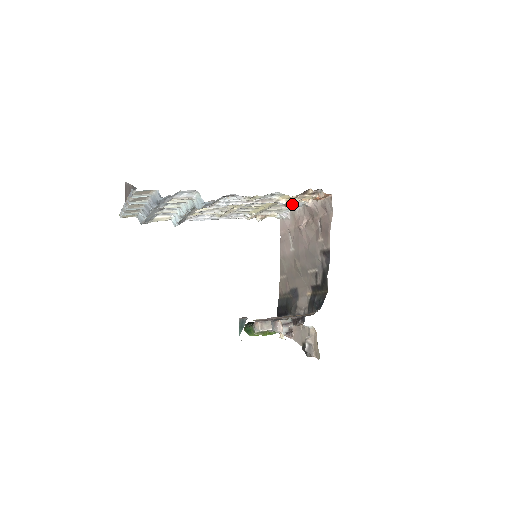
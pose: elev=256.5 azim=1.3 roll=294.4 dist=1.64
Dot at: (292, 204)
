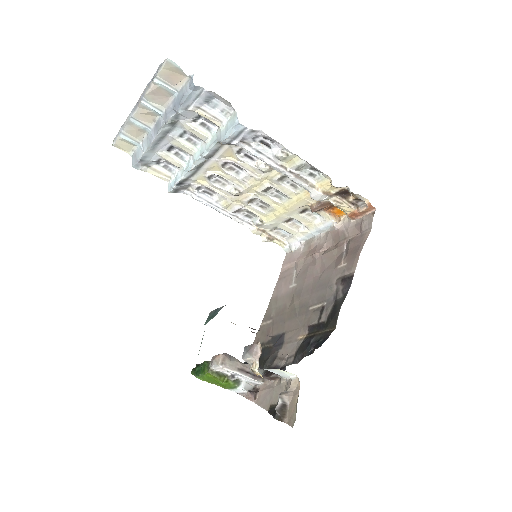
Dot at: (315, 223)
